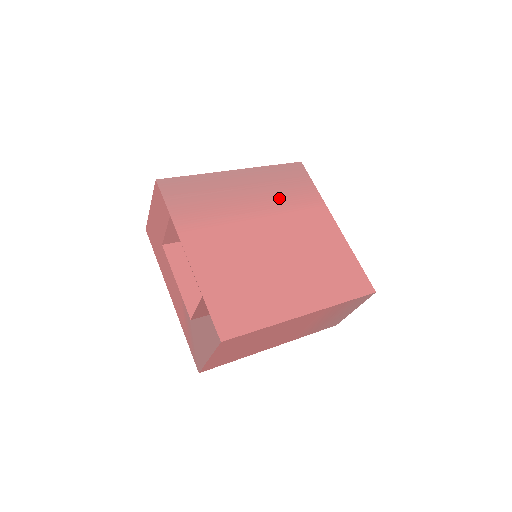
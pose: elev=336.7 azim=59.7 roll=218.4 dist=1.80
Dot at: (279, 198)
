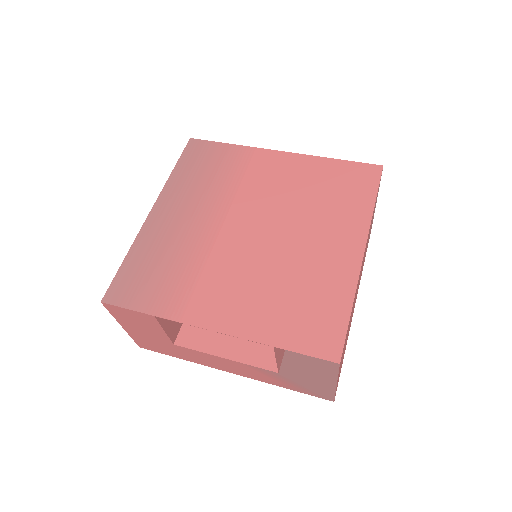
Dot at: (215, 188)
